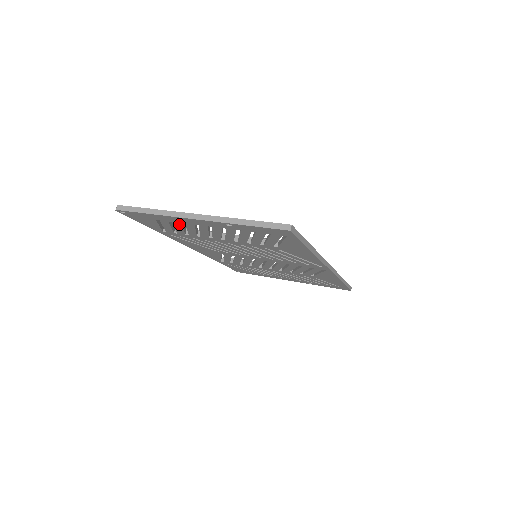
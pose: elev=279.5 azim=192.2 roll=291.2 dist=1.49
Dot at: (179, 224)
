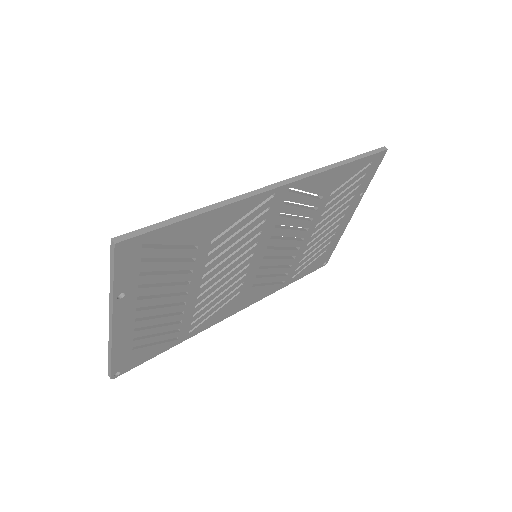
Dot at: (140, 332)
